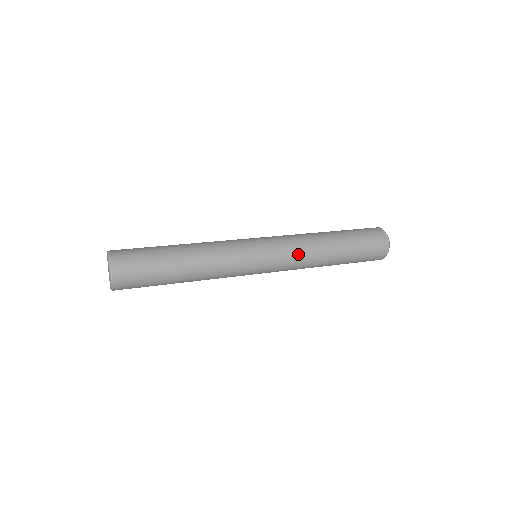
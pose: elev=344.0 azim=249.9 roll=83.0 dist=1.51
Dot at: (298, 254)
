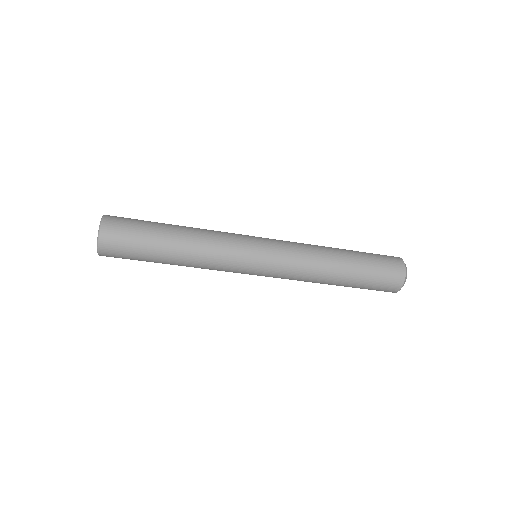
Dot at: (299, 245)
